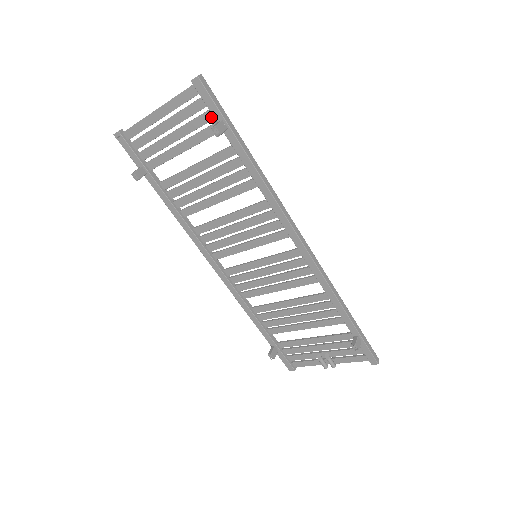
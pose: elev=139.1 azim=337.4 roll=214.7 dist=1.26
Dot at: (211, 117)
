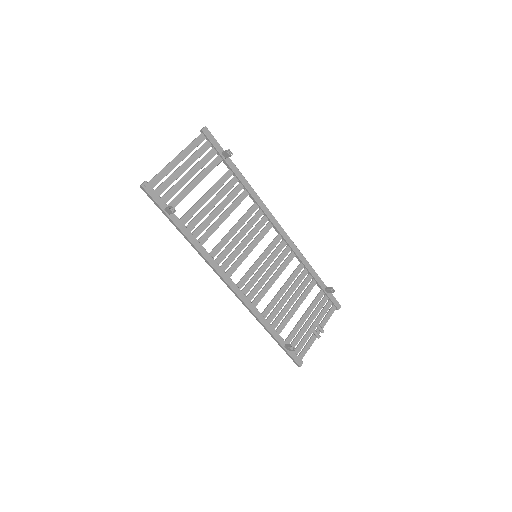
Dot at: (214, 153)
